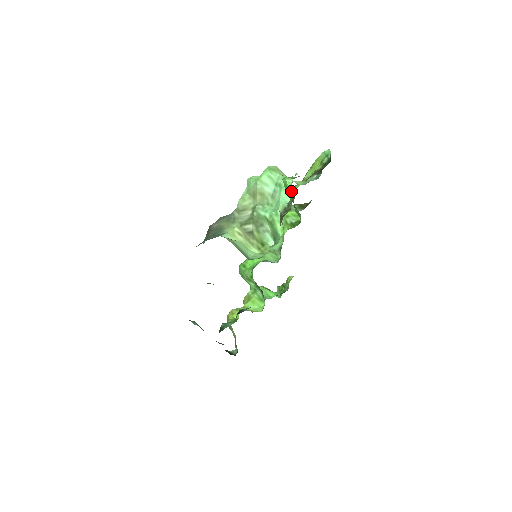
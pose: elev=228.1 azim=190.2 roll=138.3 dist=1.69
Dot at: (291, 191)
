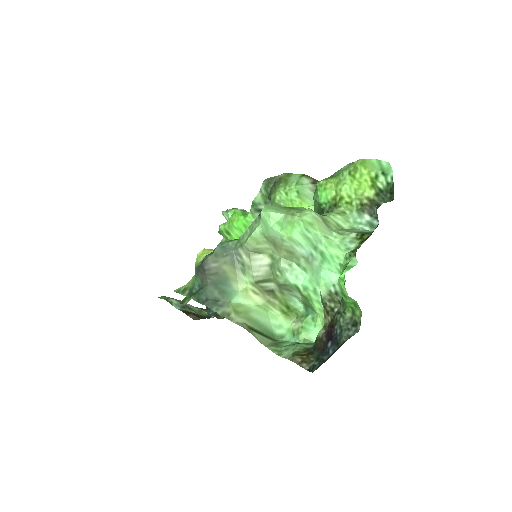
Dot at: (351, 302)
